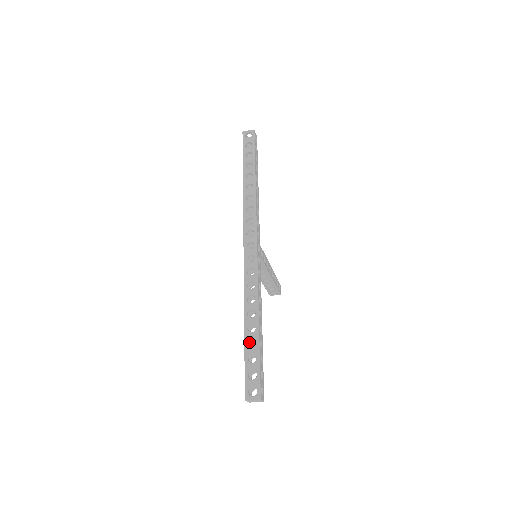
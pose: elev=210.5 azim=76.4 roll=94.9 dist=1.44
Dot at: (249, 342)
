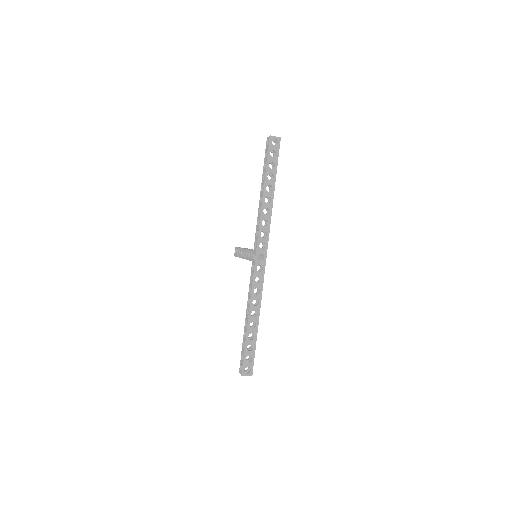
Dot at: occluded
